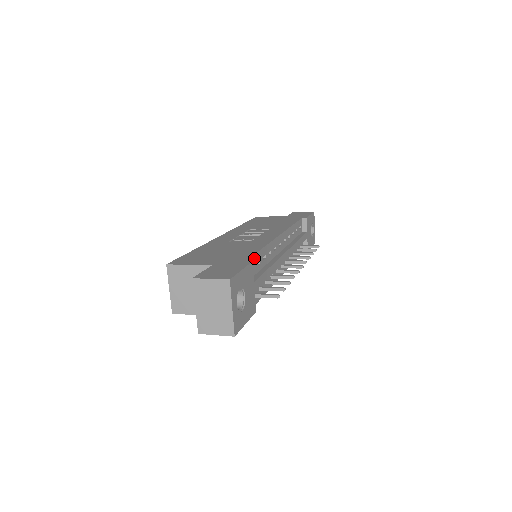
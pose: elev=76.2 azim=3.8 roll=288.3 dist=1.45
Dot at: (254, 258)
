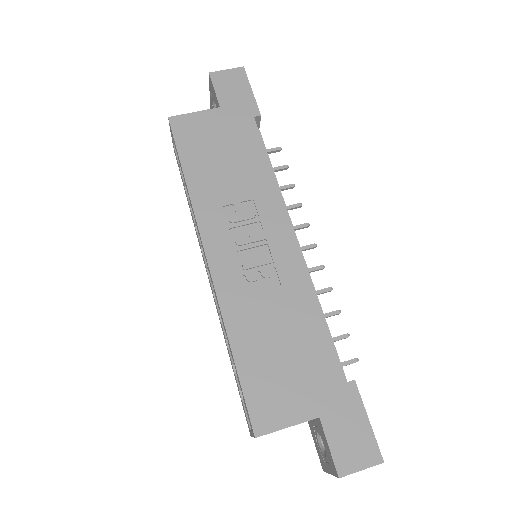
Dot at: (333, 350)
